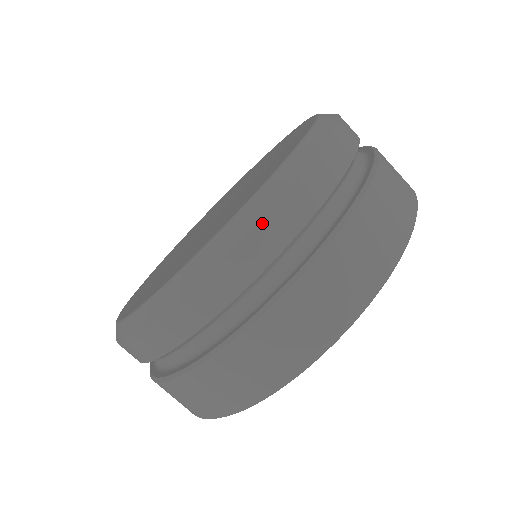
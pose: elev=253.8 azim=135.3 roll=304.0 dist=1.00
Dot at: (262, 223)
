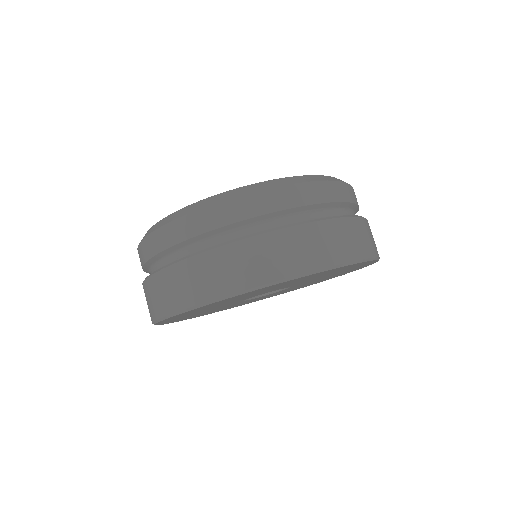
Dot at: (334, 183)
